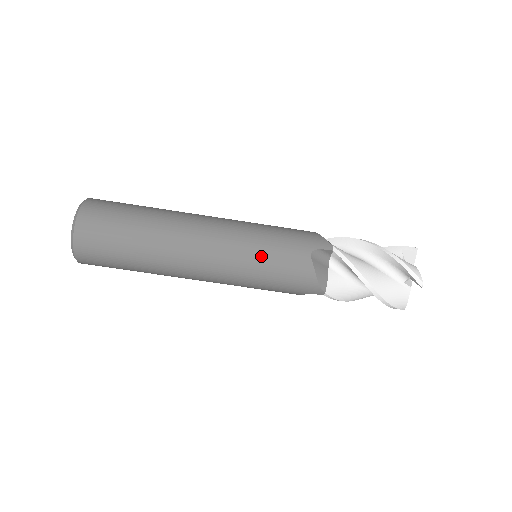
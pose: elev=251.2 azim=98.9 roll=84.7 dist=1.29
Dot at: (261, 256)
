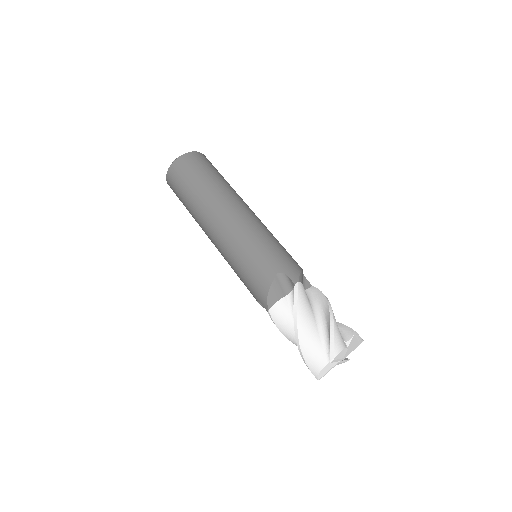
Dot at: occluded
